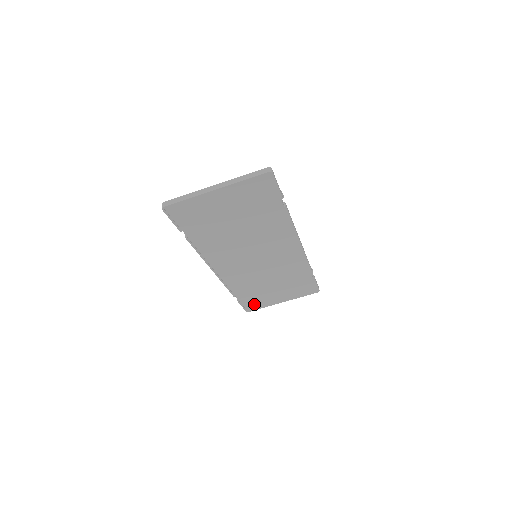
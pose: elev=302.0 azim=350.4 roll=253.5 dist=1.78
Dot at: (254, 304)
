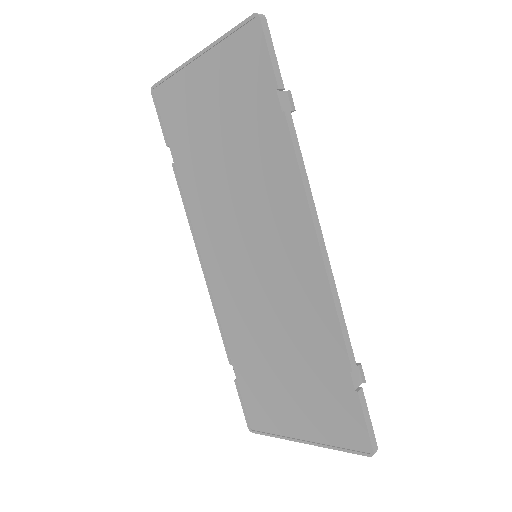
Dot at: (260, 413)
